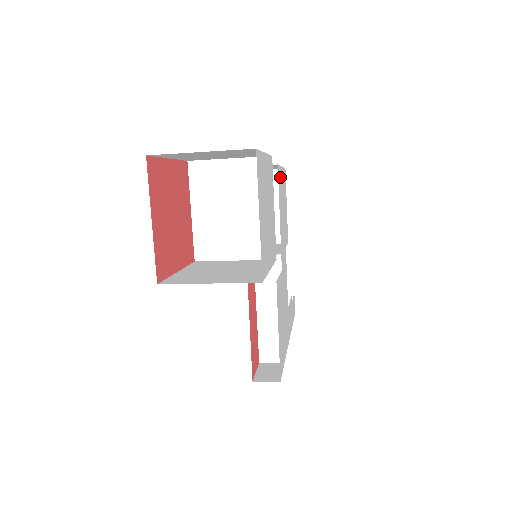
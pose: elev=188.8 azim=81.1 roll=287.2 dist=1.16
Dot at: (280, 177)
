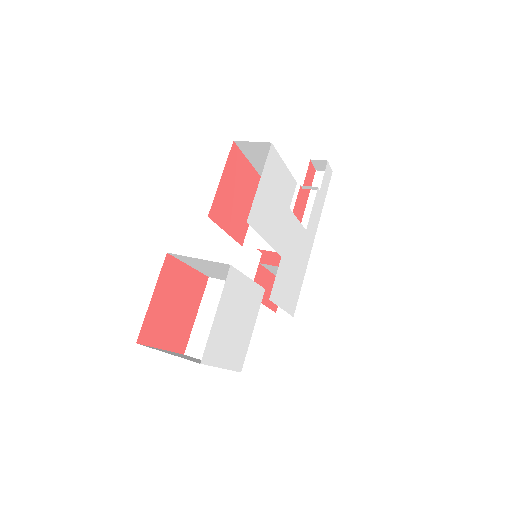
Dot at: (257, 206)
